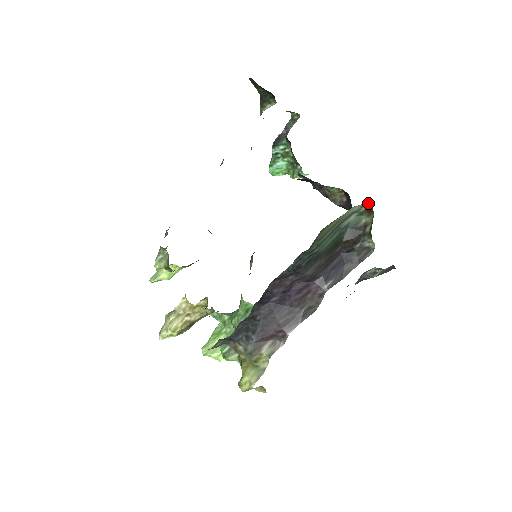
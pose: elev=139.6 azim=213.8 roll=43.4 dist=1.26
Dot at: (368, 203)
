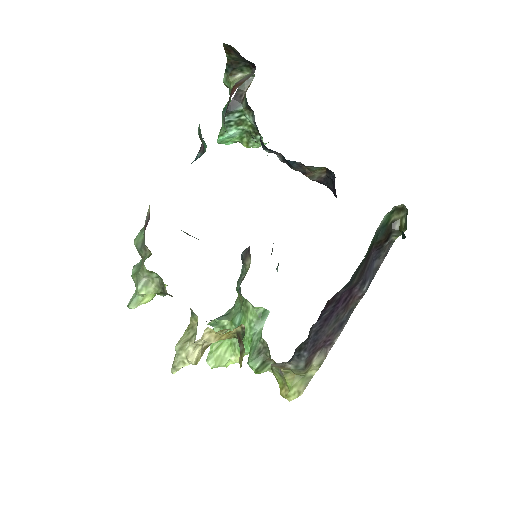
Dot at: (402, 204)
